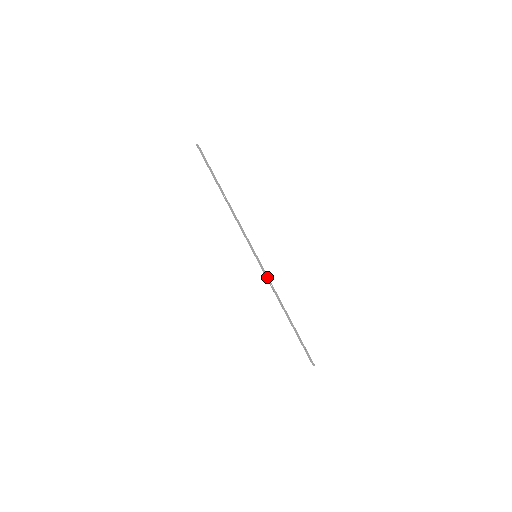
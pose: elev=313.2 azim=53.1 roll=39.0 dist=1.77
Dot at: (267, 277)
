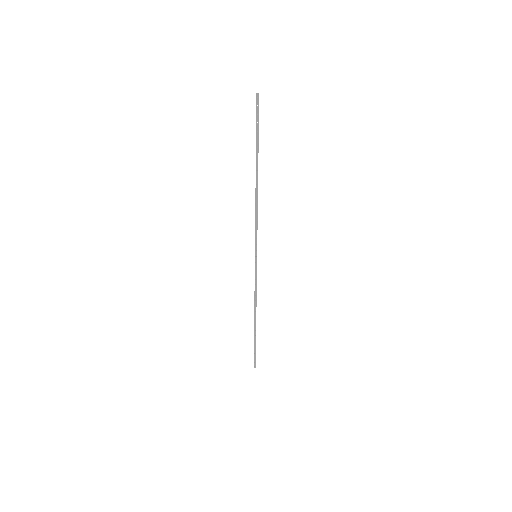
Dot at: (255, 281)
